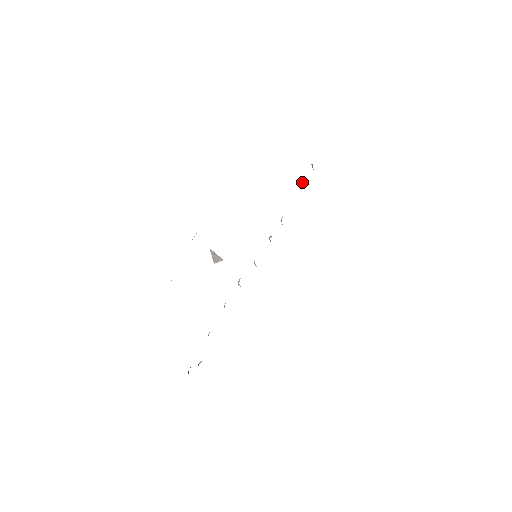
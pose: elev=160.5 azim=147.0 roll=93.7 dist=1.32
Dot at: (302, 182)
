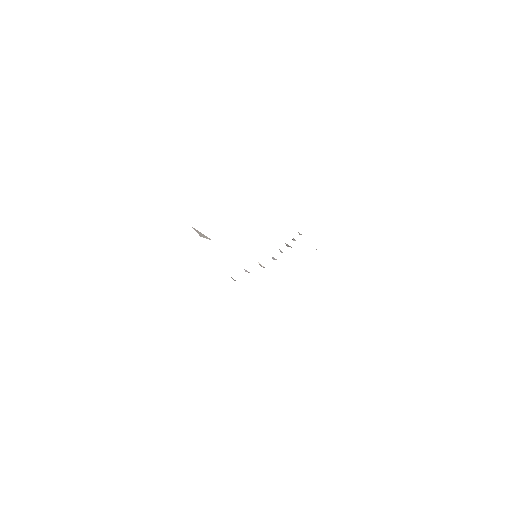
Dot at: (293, 239)
